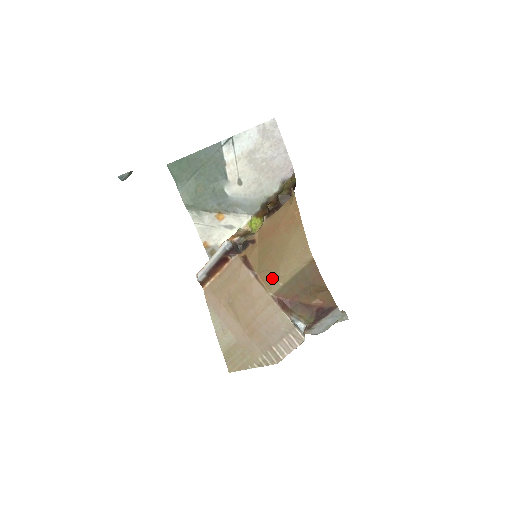
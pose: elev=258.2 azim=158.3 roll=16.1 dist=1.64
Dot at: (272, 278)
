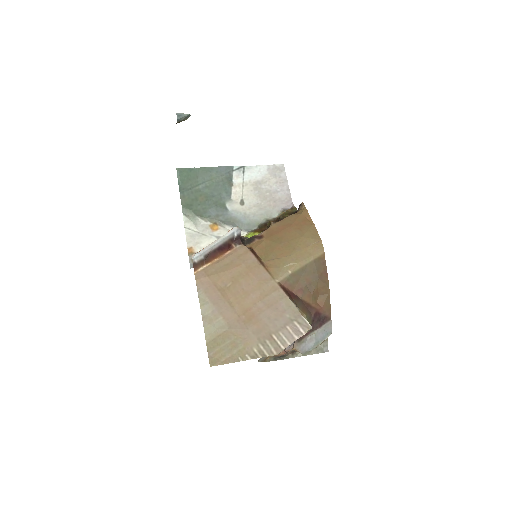
Dot at: (281, 265)
